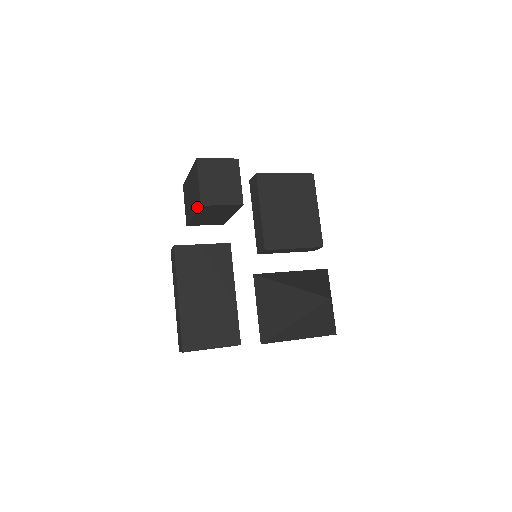
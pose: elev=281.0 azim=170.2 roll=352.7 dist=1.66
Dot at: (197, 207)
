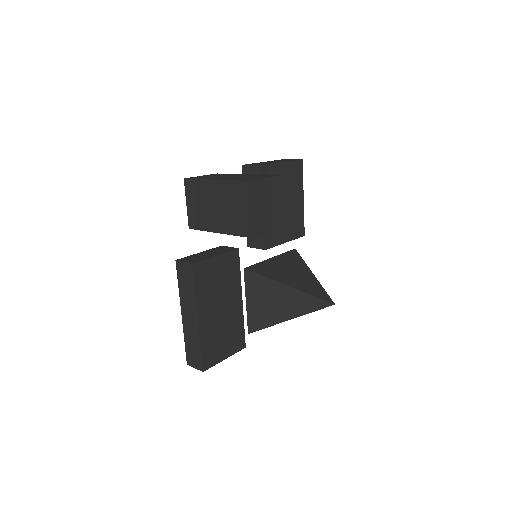
Dot at: (238, 233)
